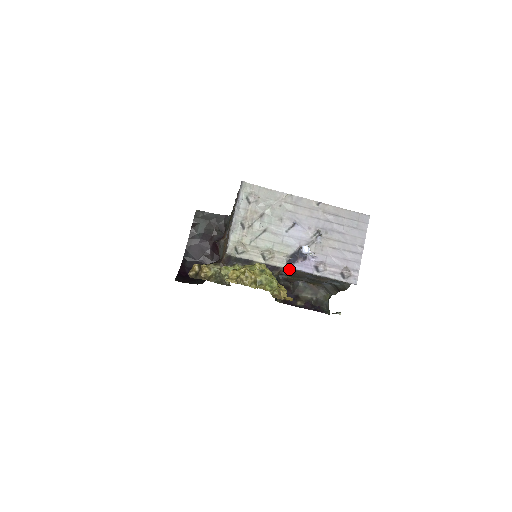
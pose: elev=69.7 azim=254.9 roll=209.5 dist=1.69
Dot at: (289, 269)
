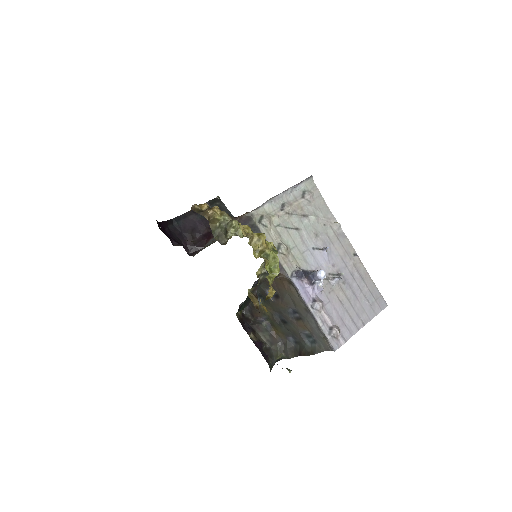
Dot at: (286, 283)
